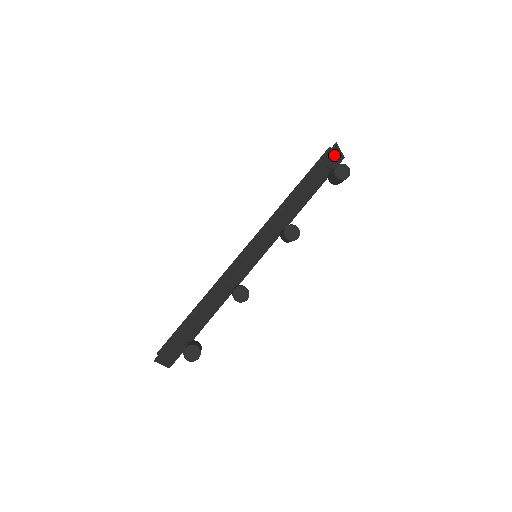
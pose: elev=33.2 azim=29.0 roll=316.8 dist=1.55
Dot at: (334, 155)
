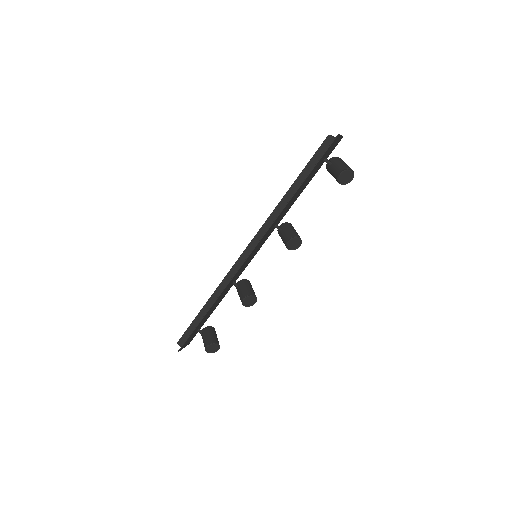
Dot at: (334, 144)
